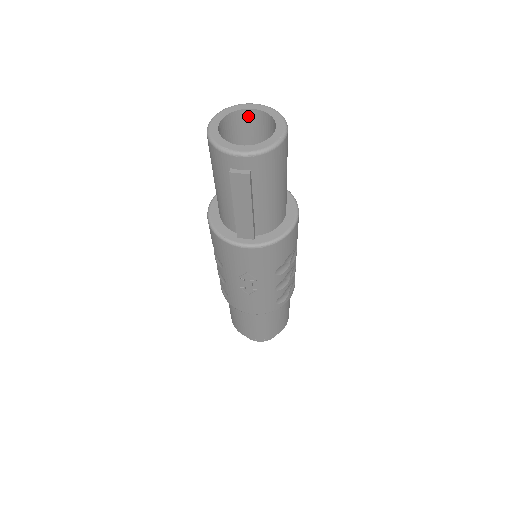
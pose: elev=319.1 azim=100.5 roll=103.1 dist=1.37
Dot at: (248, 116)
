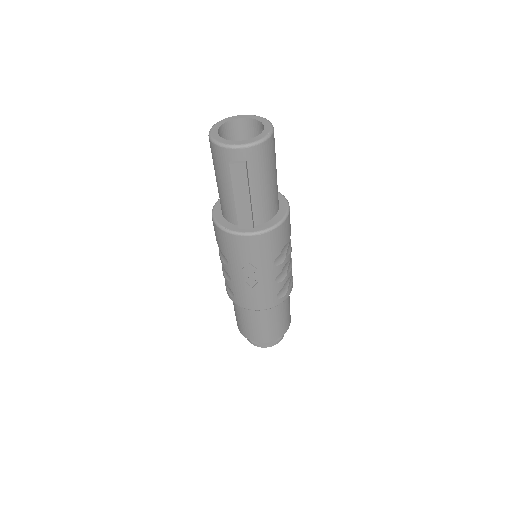
Dot at: (241, 125)
